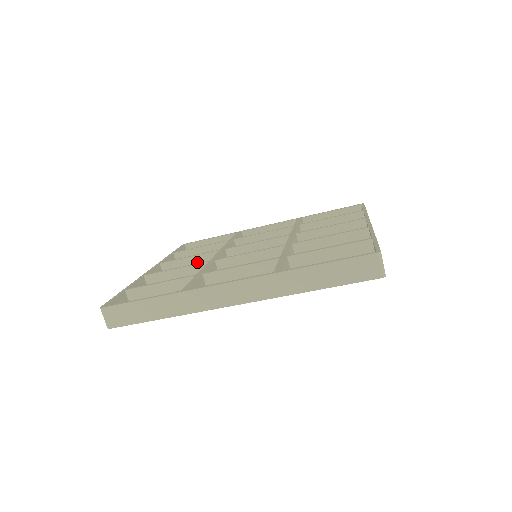
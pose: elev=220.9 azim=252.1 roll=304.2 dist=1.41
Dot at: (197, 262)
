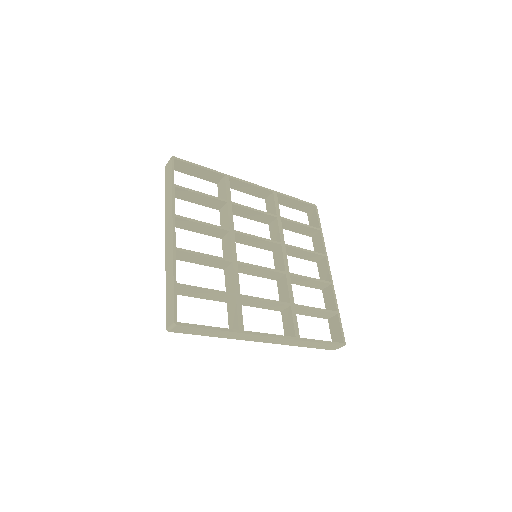
Dot at: (206, 229)
